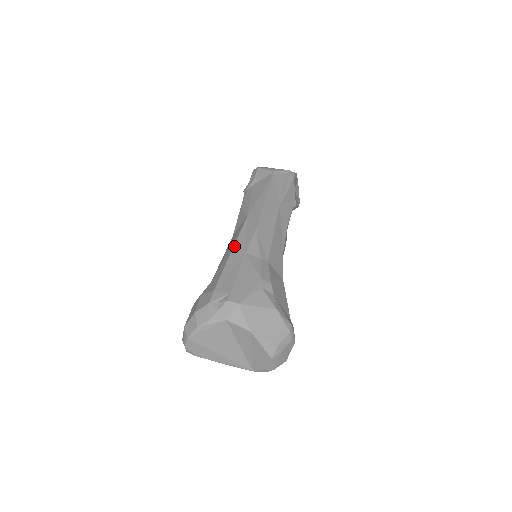
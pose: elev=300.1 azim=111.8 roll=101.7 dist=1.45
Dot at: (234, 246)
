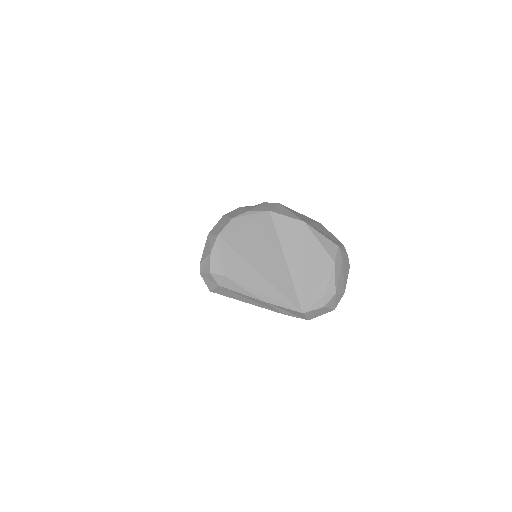
Dot at: occluded
